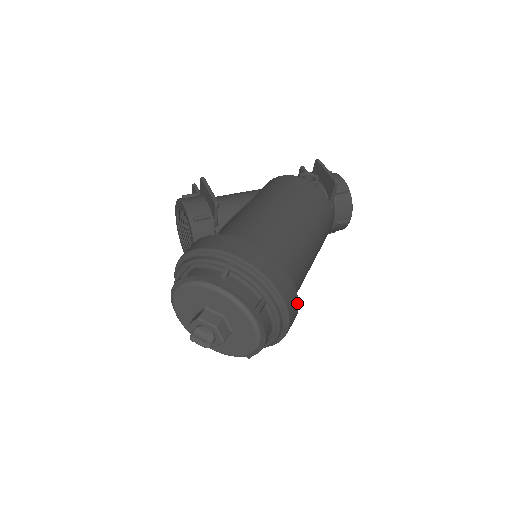
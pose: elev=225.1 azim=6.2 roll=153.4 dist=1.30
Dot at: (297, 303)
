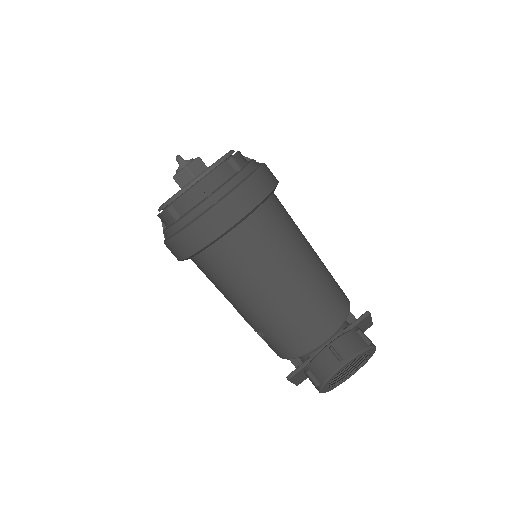
Dot at: (247, 211)
